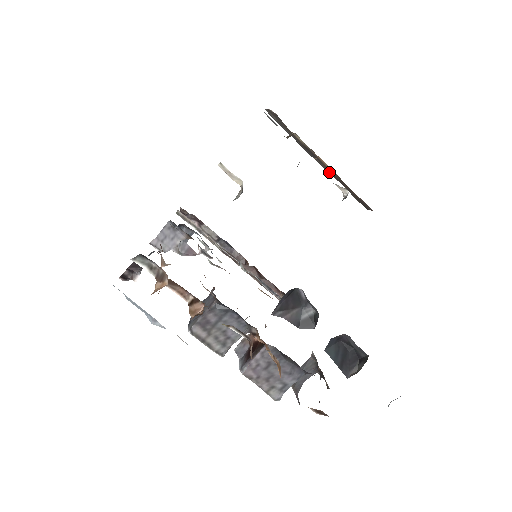
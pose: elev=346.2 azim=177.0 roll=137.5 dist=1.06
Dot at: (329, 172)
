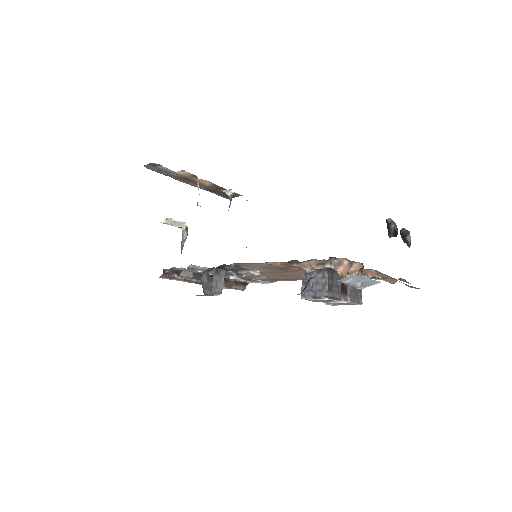
Dot at: (200, 187)
